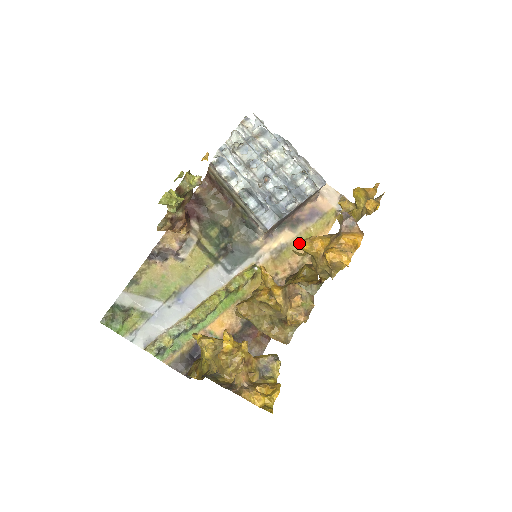
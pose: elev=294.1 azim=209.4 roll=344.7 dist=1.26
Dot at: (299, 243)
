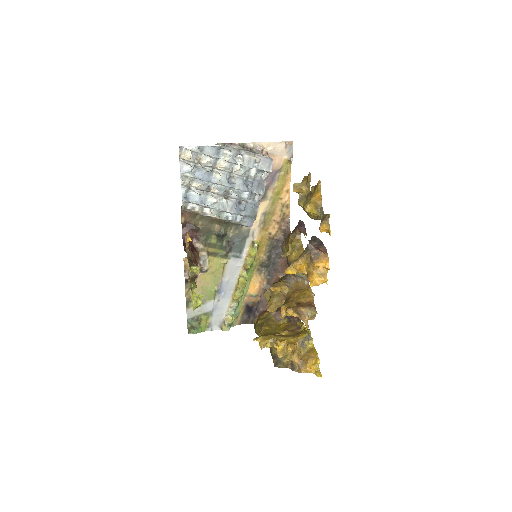
Dot at: occluded
